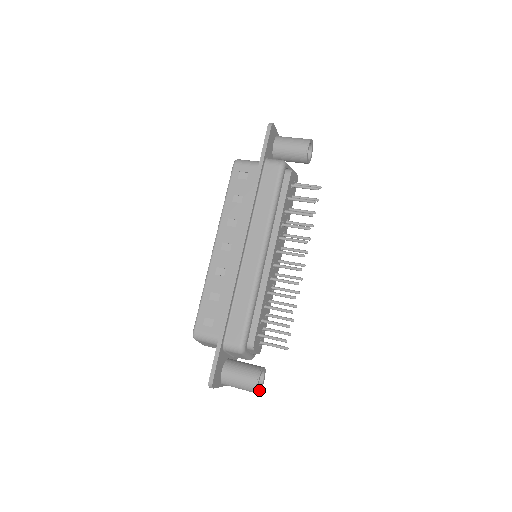
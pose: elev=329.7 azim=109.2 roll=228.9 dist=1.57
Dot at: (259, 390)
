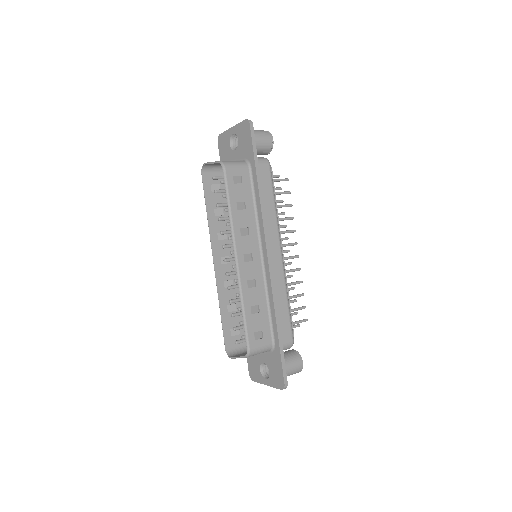
Dot at: occluded
